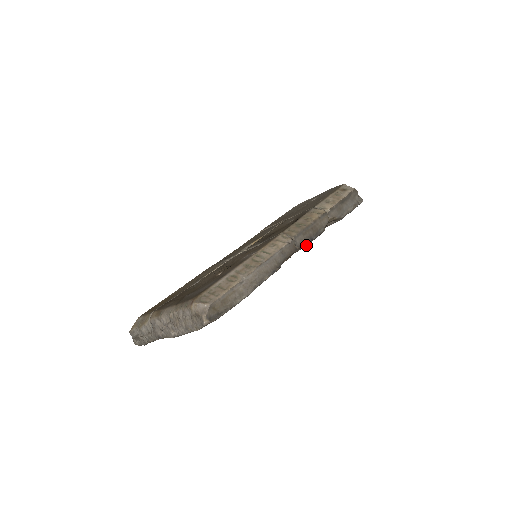
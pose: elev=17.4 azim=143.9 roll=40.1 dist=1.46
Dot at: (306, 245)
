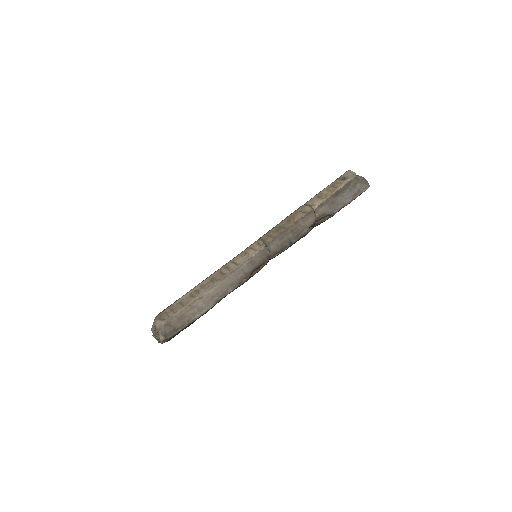
Dot at: (283, 250)
